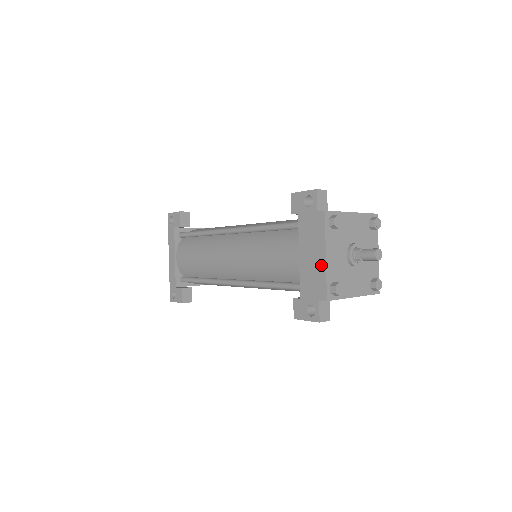
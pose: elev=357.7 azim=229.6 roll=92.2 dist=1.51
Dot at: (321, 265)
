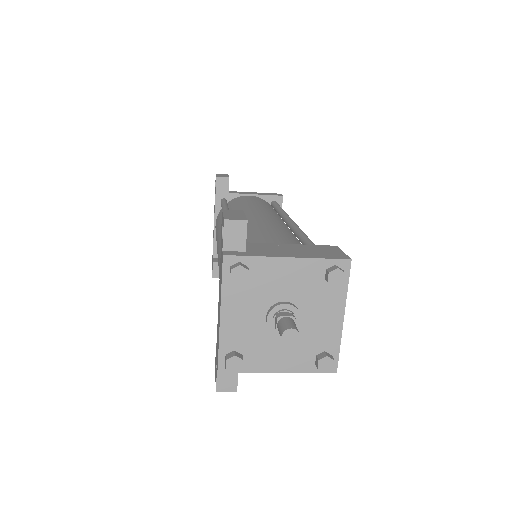
Dot at: (219, 324)
